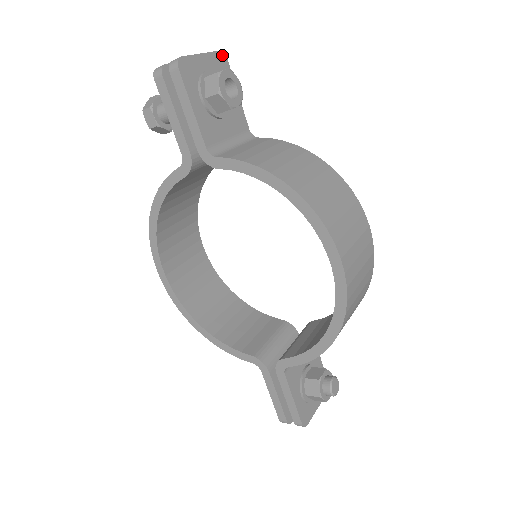
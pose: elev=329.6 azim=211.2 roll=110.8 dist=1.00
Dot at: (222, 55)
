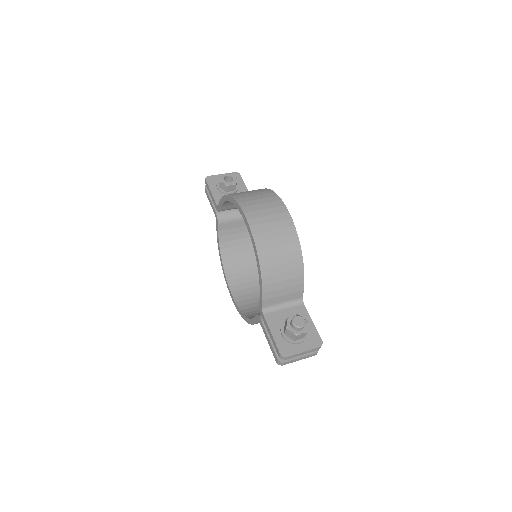
Dot at: (237, 173)
